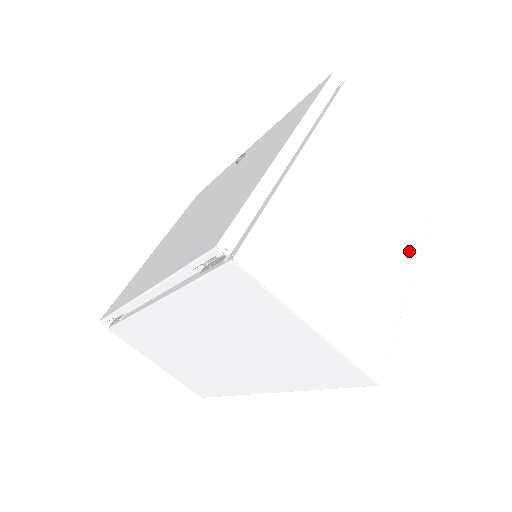
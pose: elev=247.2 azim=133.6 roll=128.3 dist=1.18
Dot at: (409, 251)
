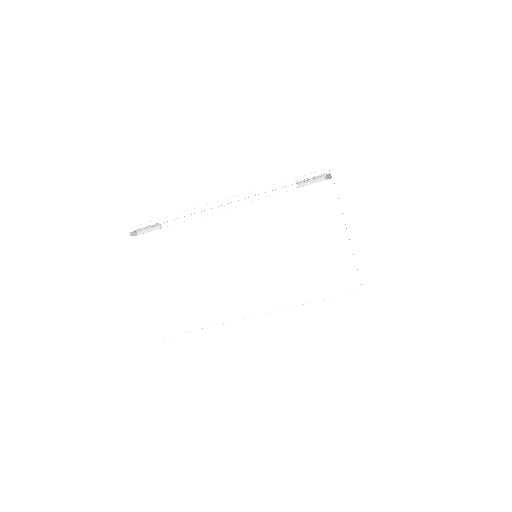
Dot at: occluded
